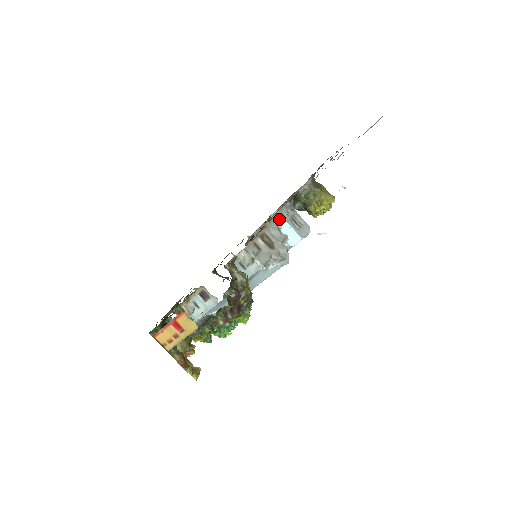
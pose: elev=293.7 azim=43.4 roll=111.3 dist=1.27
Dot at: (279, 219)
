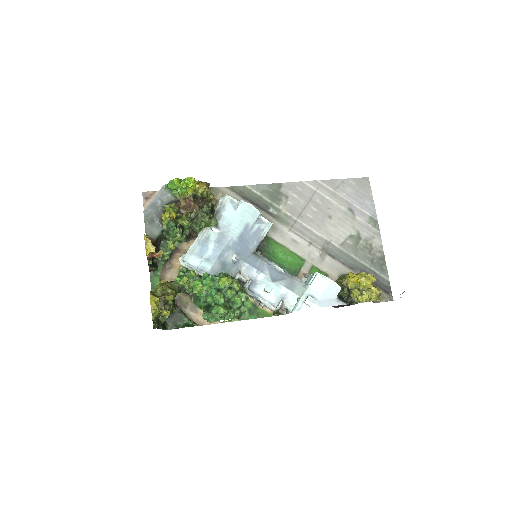
Dot at: (305, 279)
